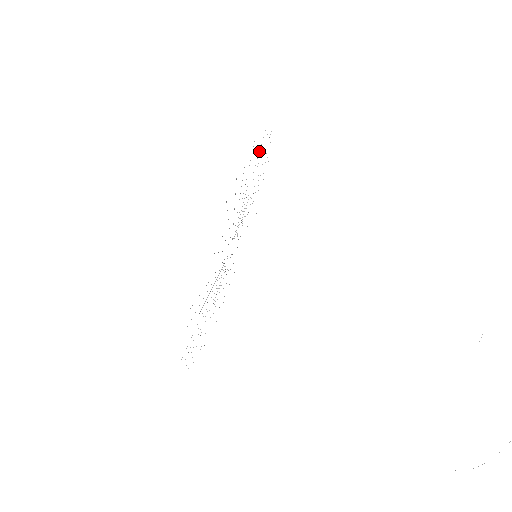
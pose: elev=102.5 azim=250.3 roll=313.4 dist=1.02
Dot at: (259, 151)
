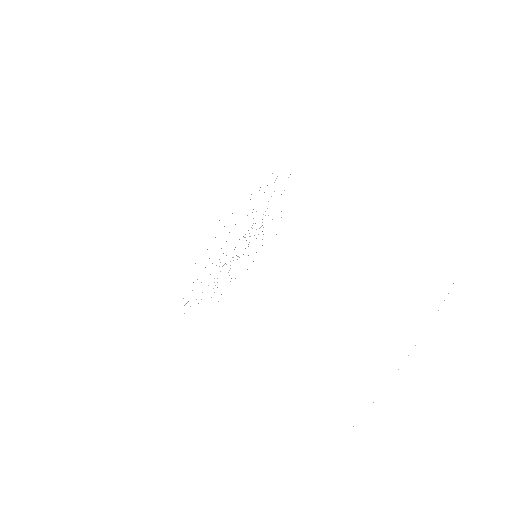
Dot at: occluded
